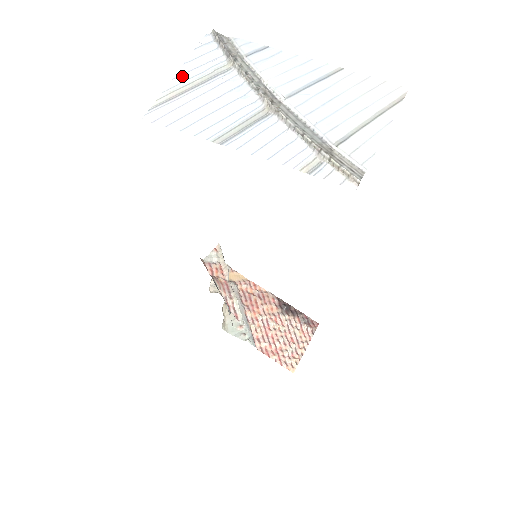
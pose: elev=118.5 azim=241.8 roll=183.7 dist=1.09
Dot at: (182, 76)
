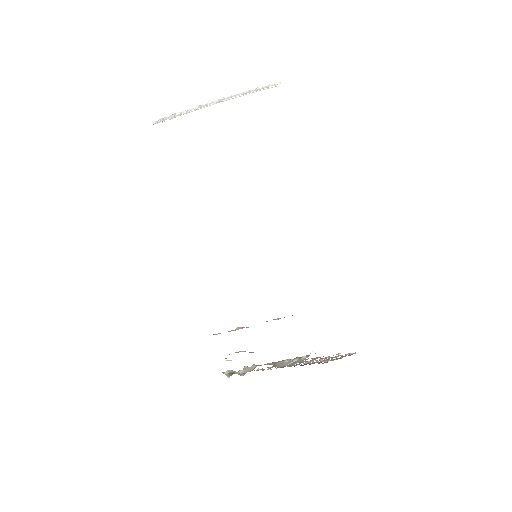
Dot at: occluded
